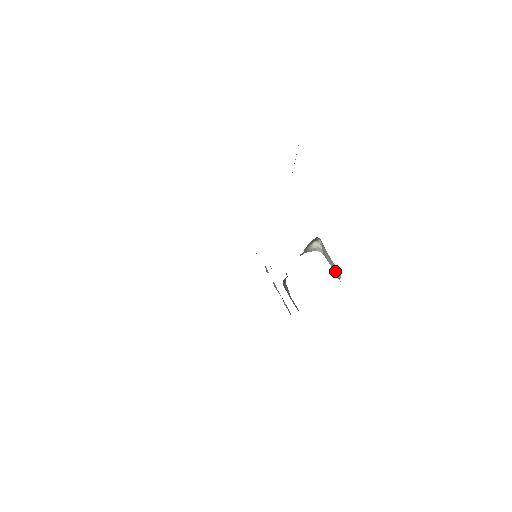
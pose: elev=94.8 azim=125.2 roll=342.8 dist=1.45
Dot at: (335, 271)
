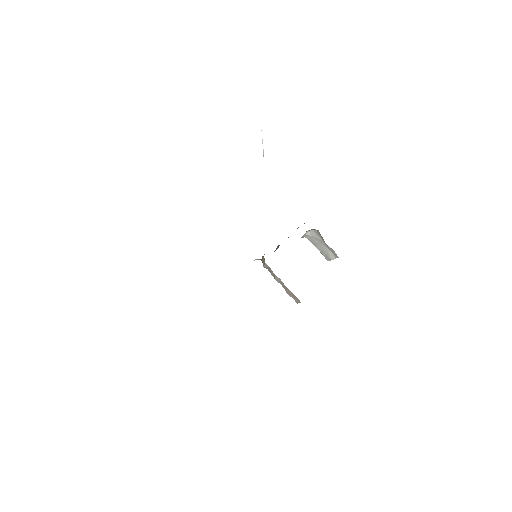
Dot at: (325, 253)
